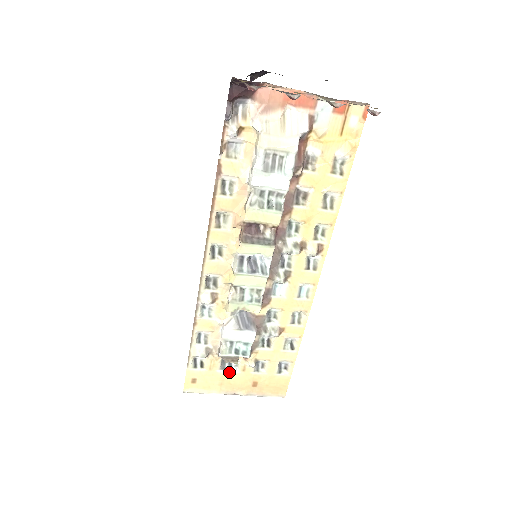
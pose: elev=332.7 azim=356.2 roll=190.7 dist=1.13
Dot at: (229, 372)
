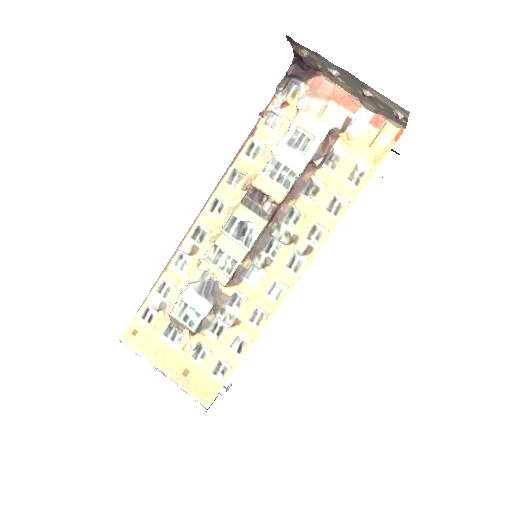
Dot at: (169, 342)
